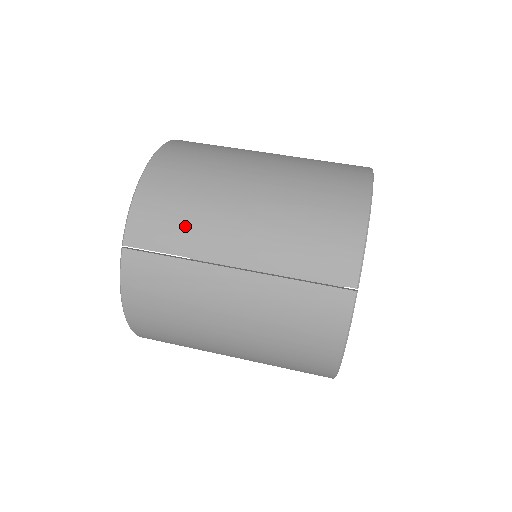
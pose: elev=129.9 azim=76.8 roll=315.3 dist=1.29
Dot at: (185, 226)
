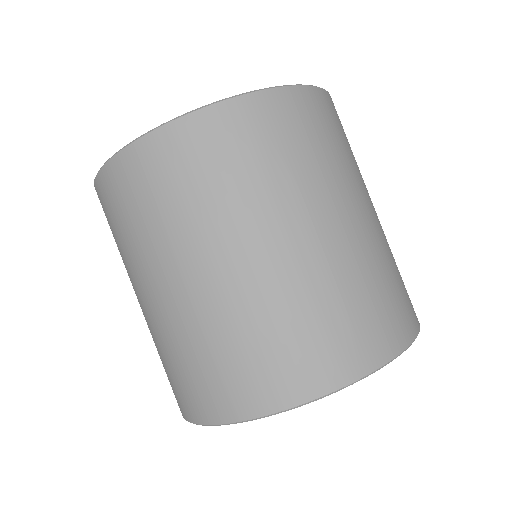
Dot at: occluded
